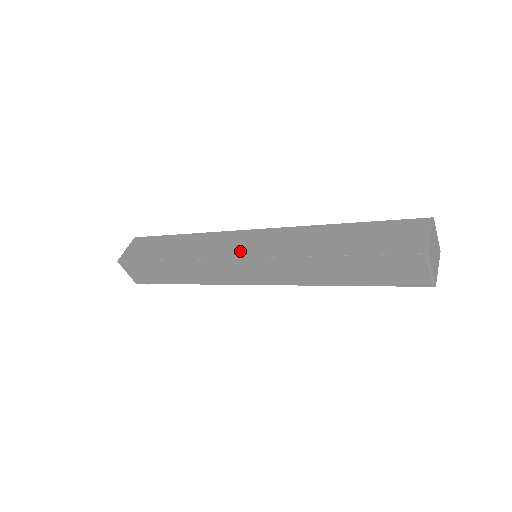
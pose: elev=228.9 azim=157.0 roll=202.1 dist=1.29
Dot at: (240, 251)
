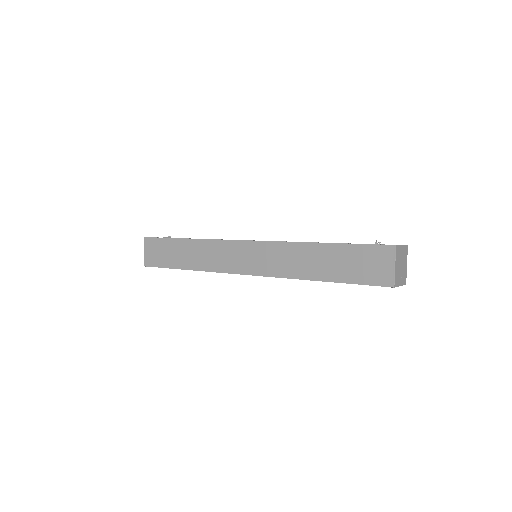
Dot at: (243, 267)
